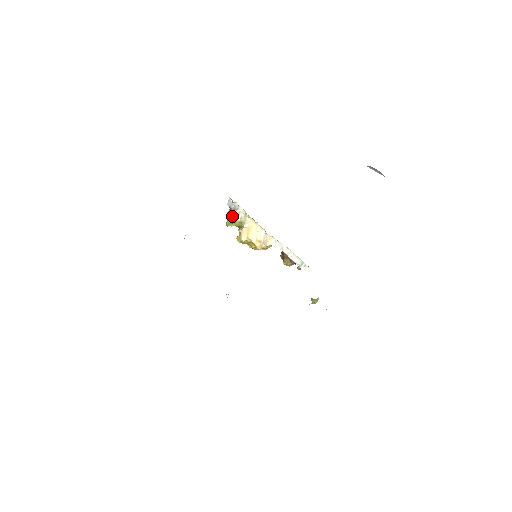
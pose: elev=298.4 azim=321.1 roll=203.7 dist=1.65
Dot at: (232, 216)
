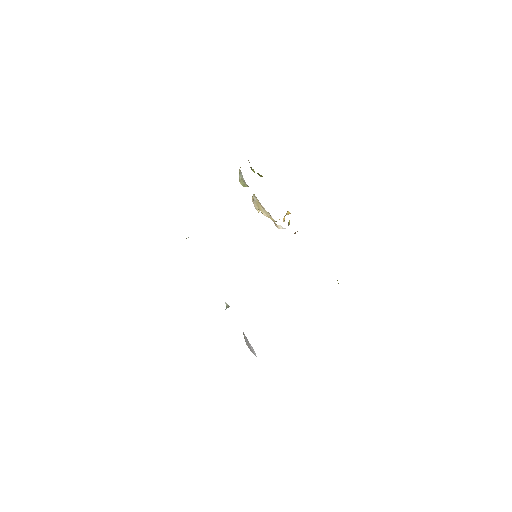
Dot at: (241, 182)
